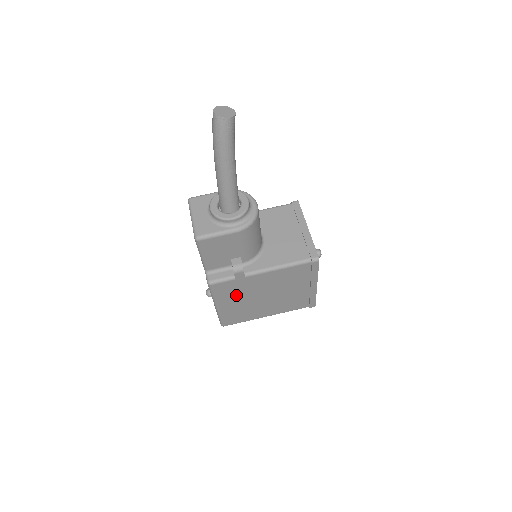
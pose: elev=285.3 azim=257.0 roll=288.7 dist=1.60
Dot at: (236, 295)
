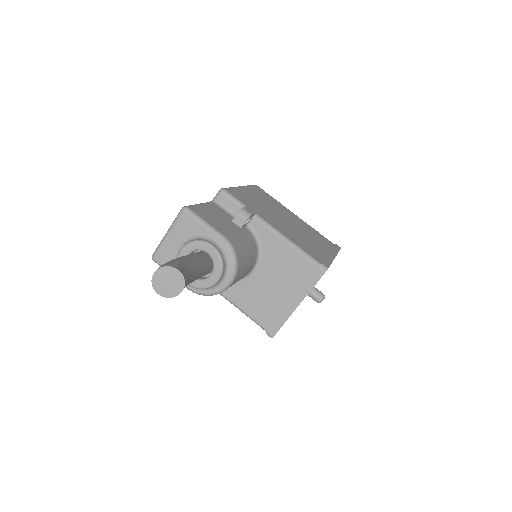
Dot at: occluded
